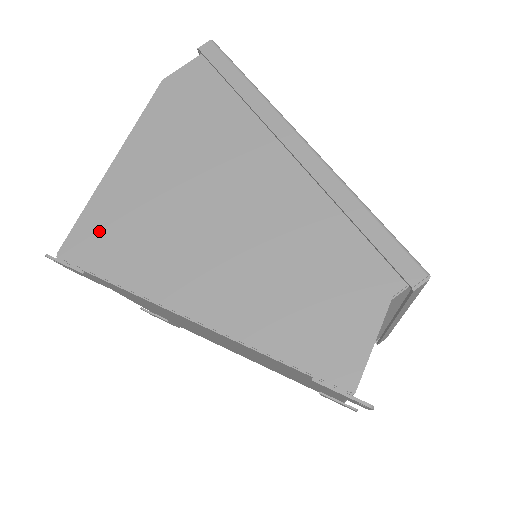
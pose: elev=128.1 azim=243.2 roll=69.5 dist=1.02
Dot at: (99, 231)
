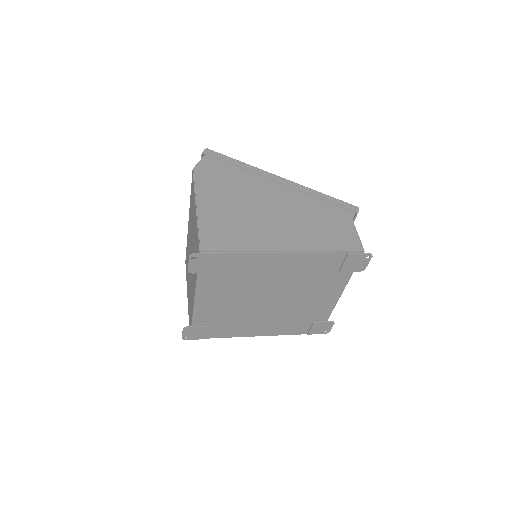
Dot at: (215, 234)
